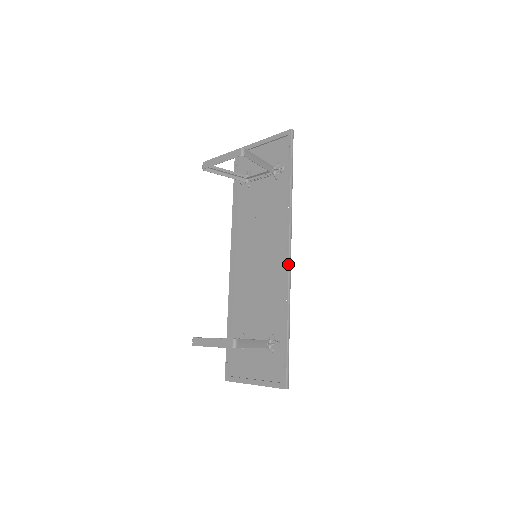
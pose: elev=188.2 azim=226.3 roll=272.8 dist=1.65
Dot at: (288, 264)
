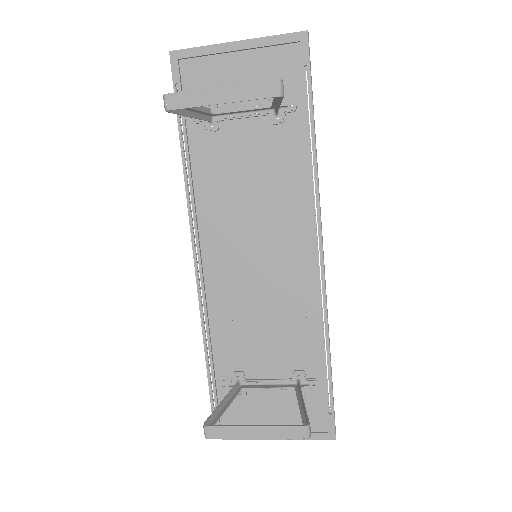
Dot at: (323, 270)
